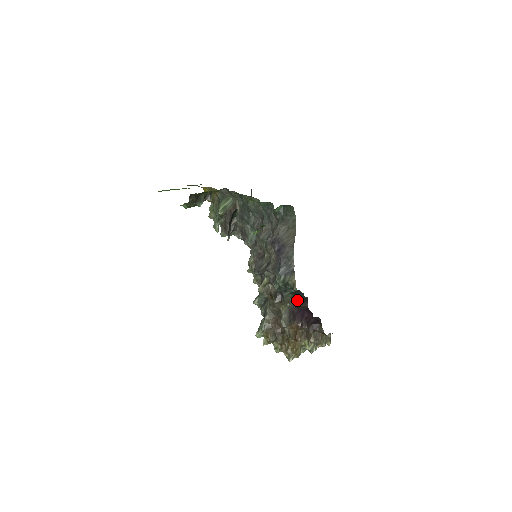
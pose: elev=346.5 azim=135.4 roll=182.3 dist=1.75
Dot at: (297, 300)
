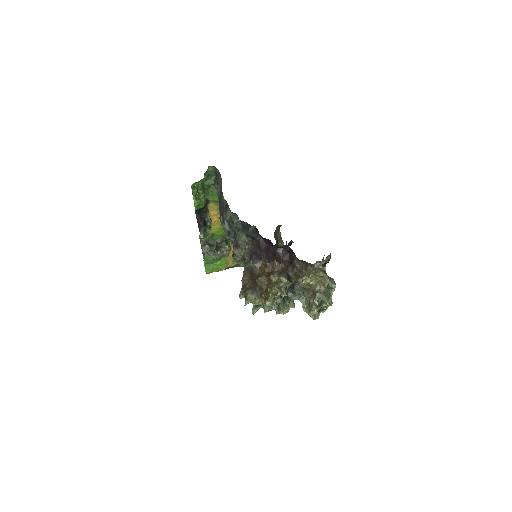
Dot at: (251, 236)
